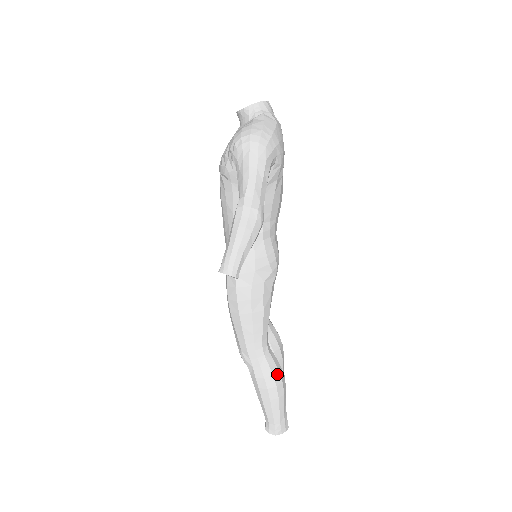
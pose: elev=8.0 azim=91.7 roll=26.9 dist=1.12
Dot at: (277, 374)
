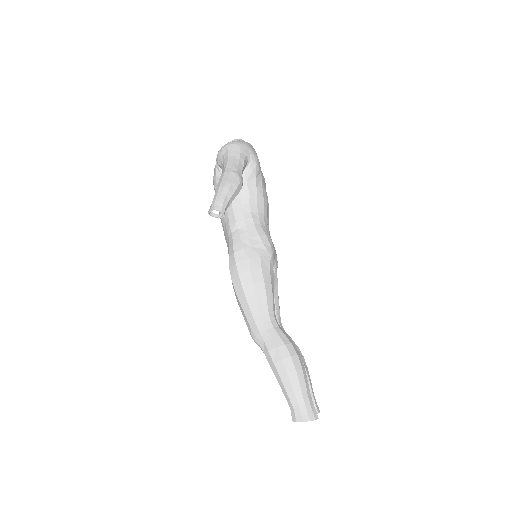
Dot at: (290, 345)
